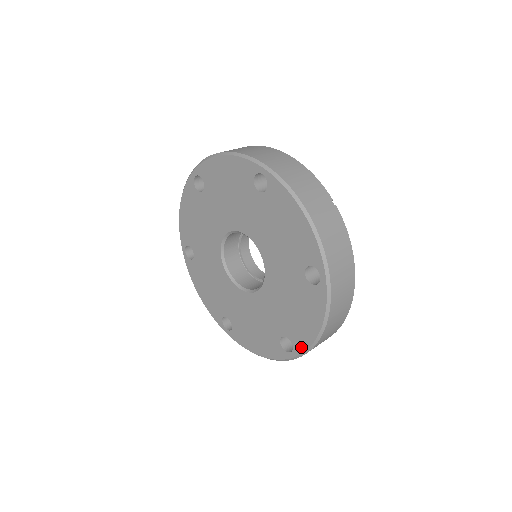
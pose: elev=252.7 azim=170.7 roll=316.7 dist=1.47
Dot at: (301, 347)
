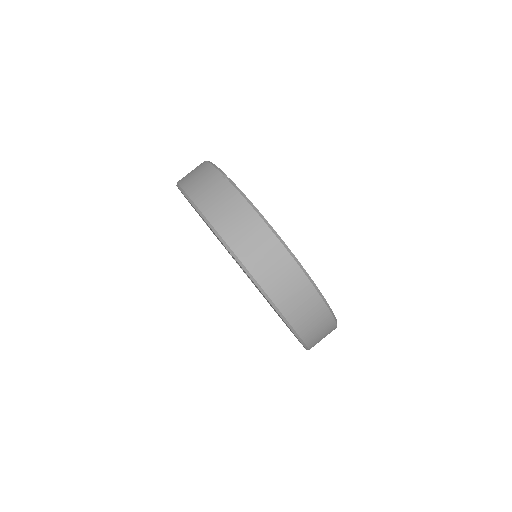
Dot at: occluded
